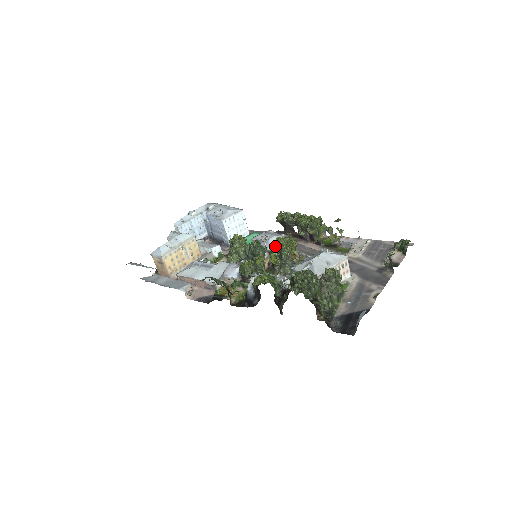
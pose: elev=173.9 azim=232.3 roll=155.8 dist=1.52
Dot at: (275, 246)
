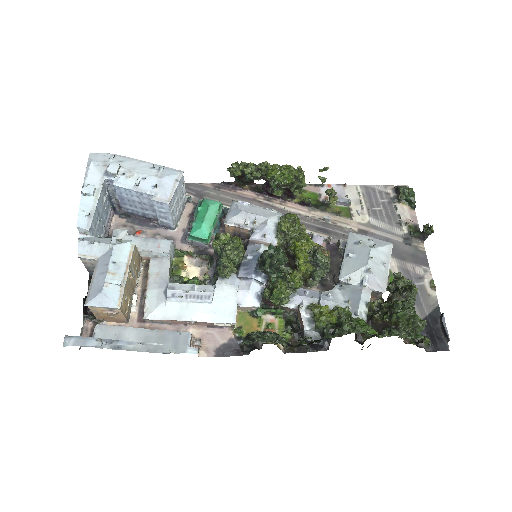
Dot at: (282, 238)
